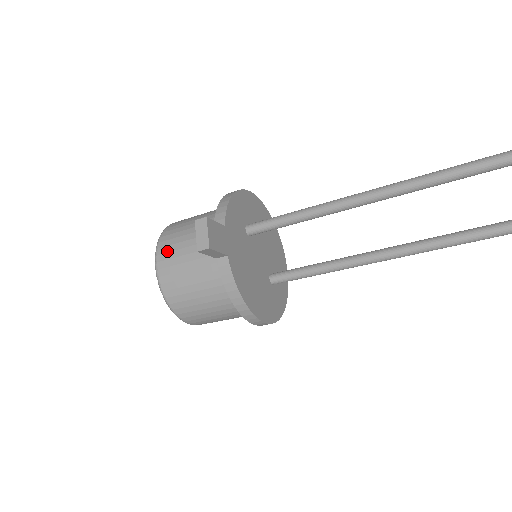
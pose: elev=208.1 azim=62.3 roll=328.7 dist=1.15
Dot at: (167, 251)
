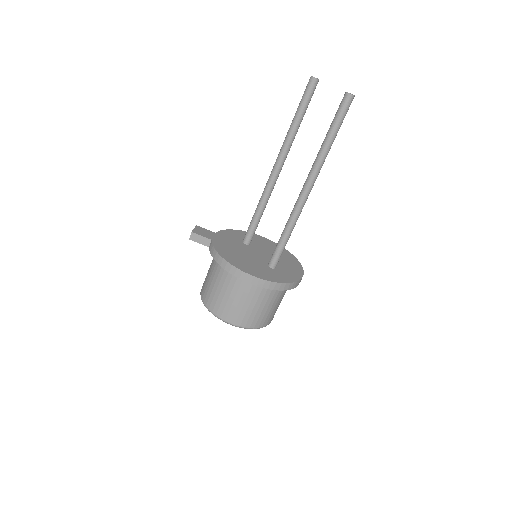
Dot at: occluded
